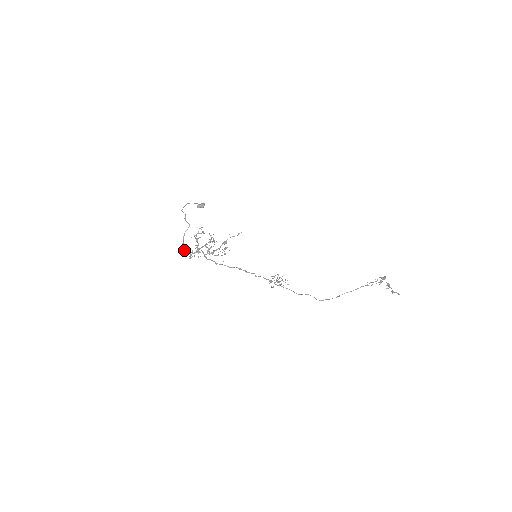
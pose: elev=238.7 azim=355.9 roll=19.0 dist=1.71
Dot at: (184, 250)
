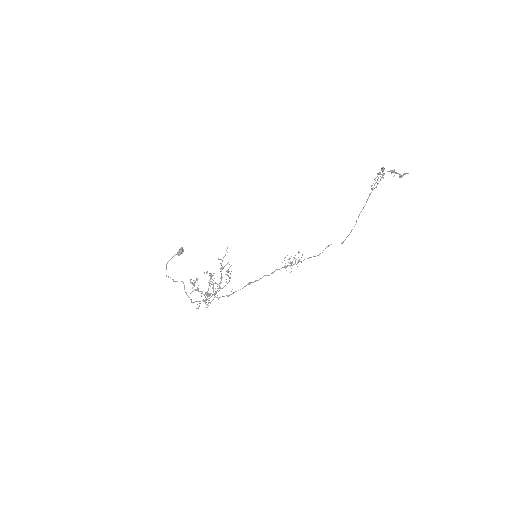
Dot at: occluded
